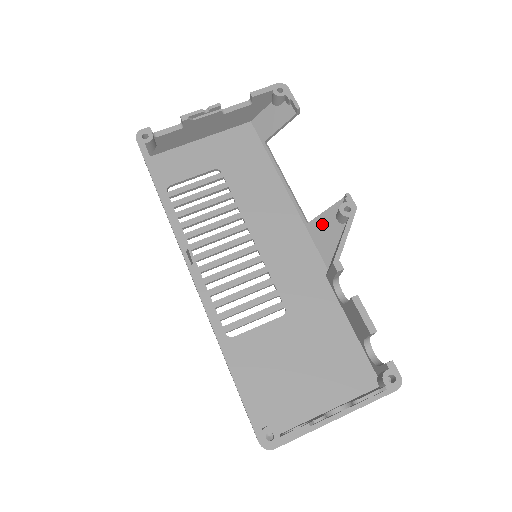
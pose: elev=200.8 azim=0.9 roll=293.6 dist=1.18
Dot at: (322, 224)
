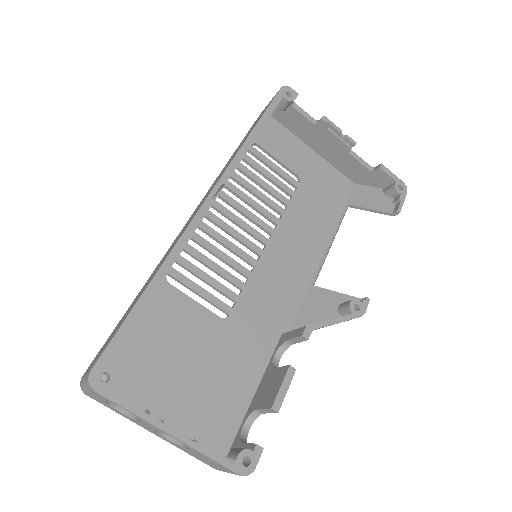
Dot at: (324, 298)
